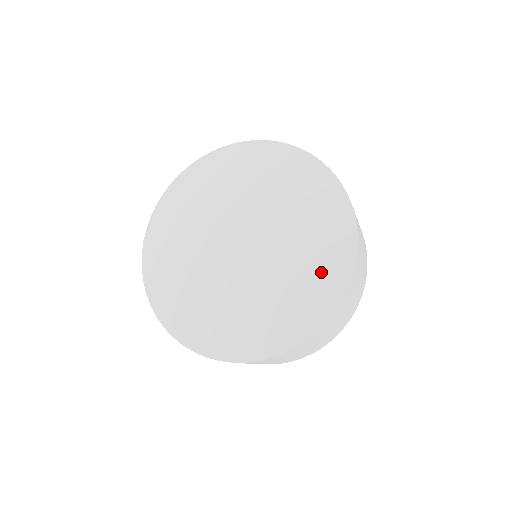
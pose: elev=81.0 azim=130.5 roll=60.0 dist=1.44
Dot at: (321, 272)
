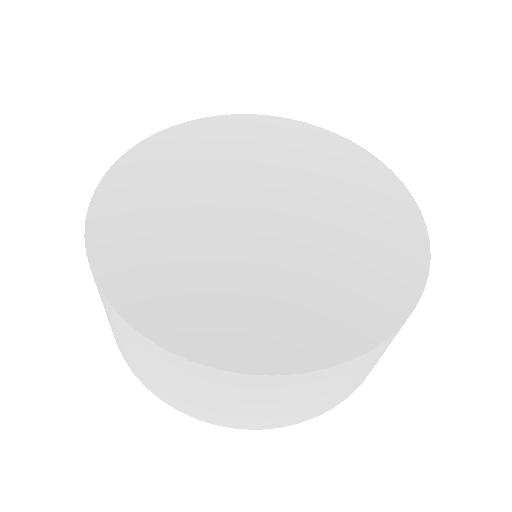
Dot at: (372, 284)
